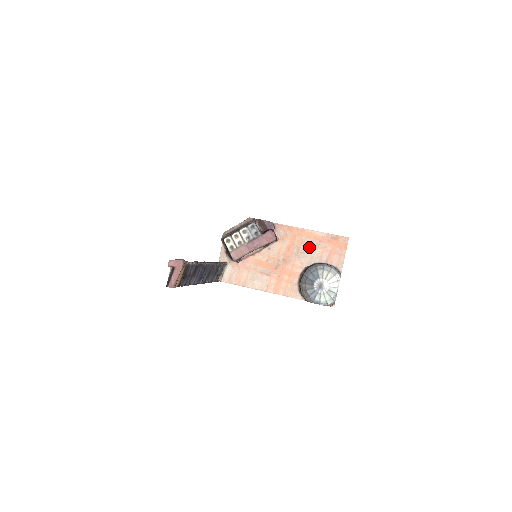
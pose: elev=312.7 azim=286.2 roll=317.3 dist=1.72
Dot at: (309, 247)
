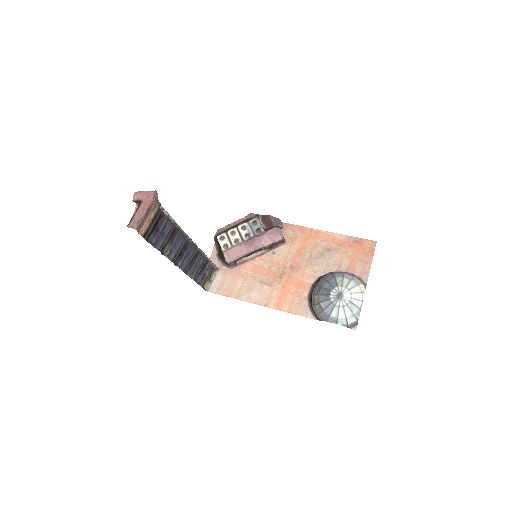
Dot at: (325, 252)
